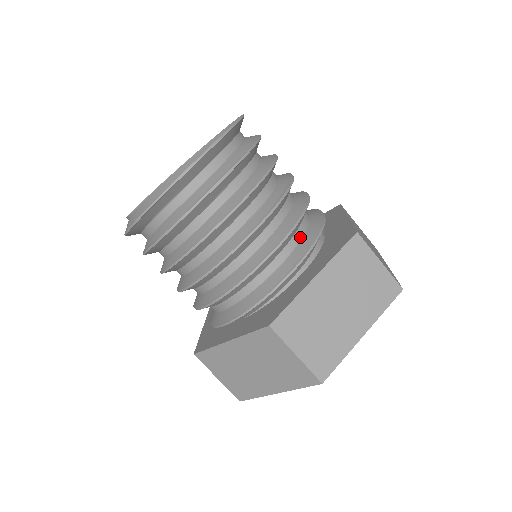
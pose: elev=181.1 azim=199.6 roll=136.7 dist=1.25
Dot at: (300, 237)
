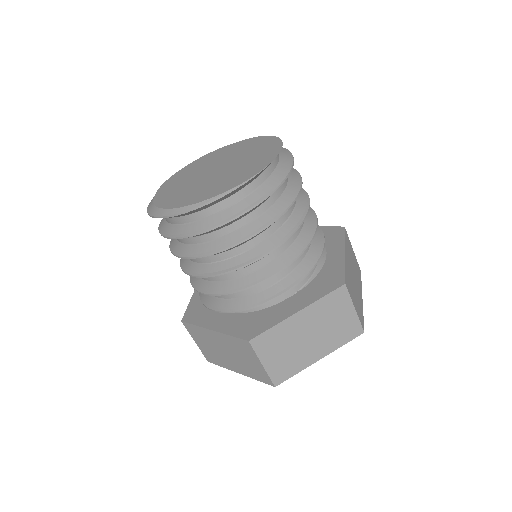
Dot at: (239, 296)
